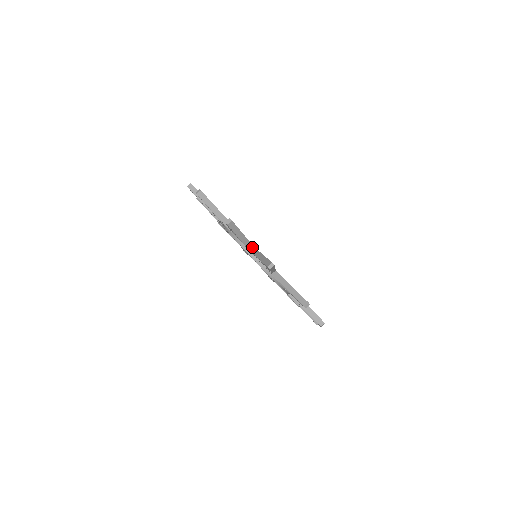
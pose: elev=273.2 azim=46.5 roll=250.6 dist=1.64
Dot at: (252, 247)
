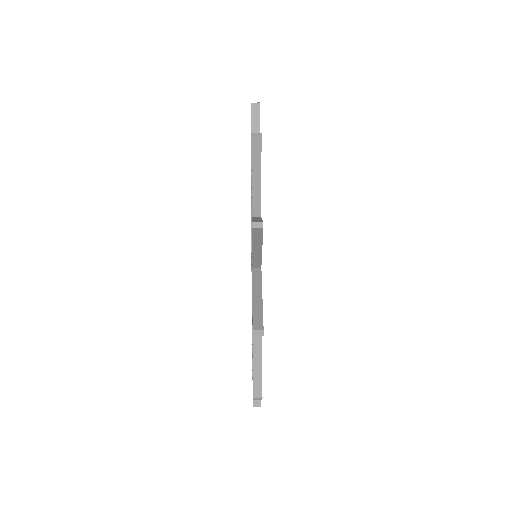
Dot at: occluded
